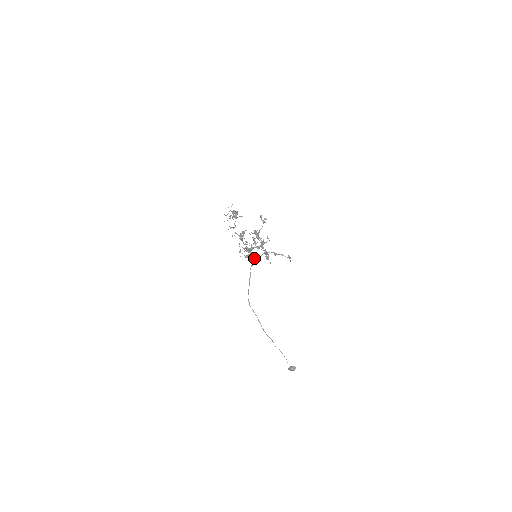
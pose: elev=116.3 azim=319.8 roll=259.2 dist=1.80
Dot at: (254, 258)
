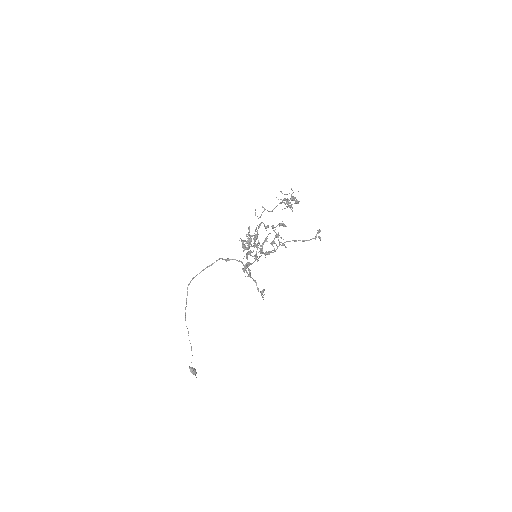
Dot at: occluded
